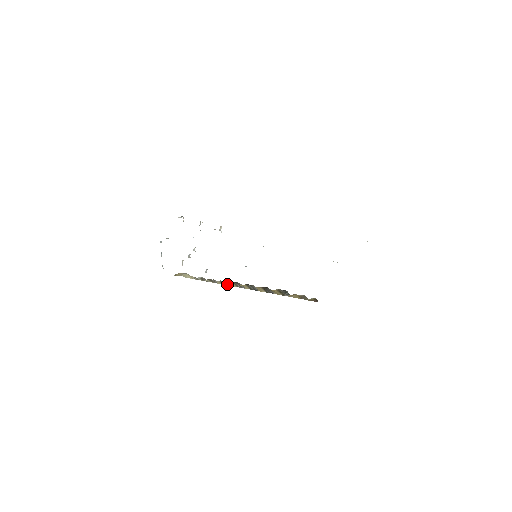
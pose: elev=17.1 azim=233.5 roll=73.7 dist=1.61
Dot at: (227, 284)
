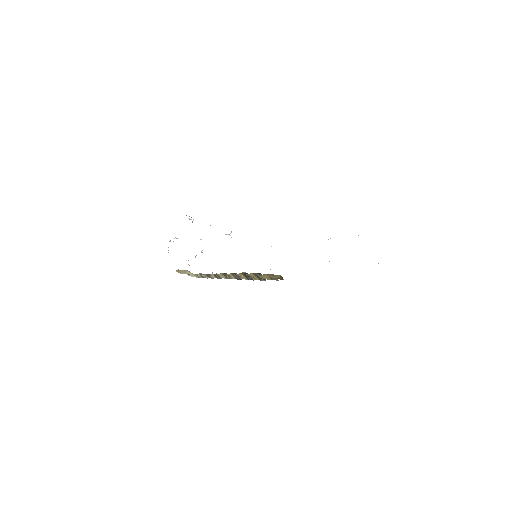
Dot at: (220, 277)
